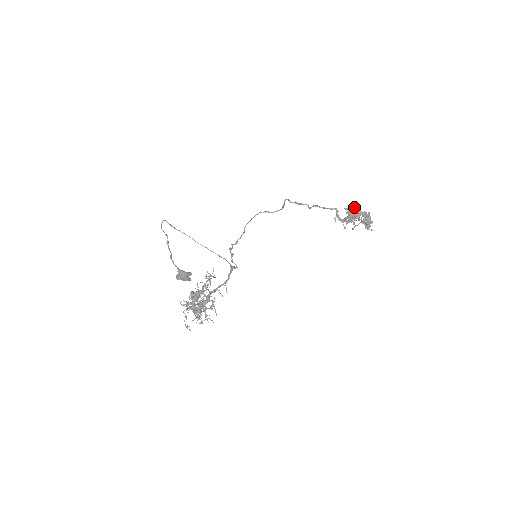
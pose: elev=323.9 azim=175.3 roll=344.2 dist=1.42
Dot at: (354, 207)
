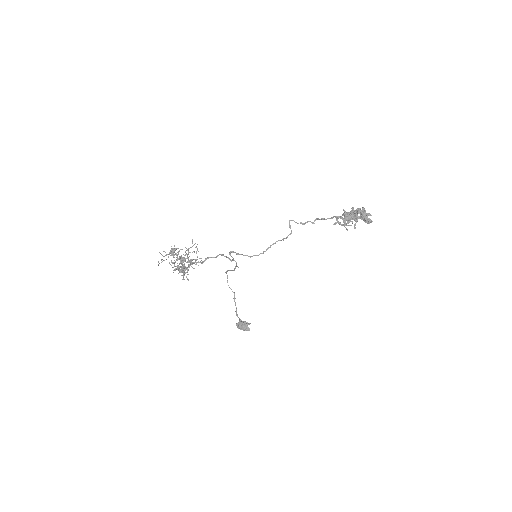
Dot at: (351, 210)
